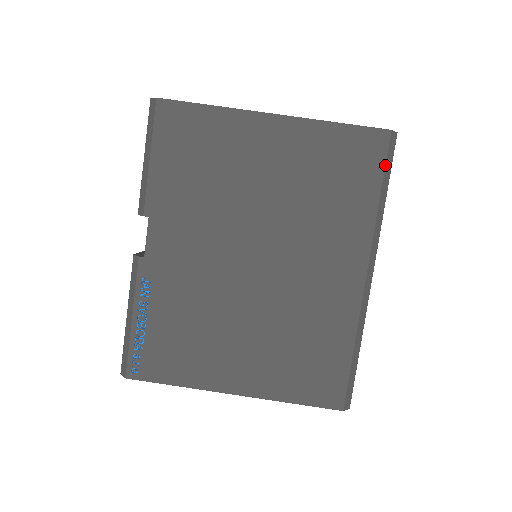
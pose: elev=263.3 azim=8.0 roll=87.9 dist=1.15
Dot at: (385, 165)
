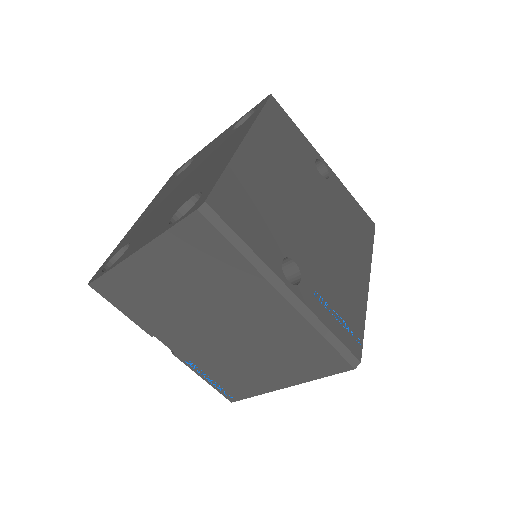
Dot at: (219, 232)
